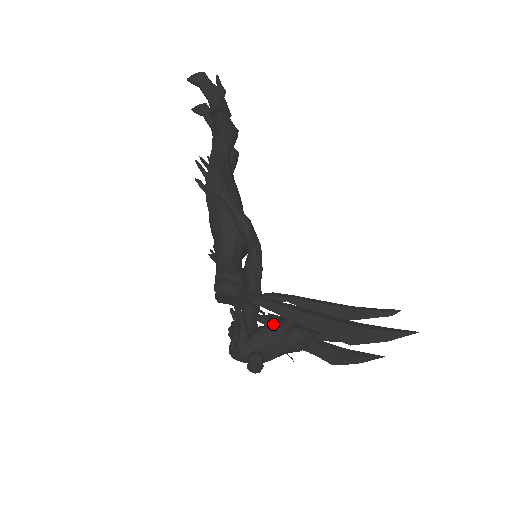
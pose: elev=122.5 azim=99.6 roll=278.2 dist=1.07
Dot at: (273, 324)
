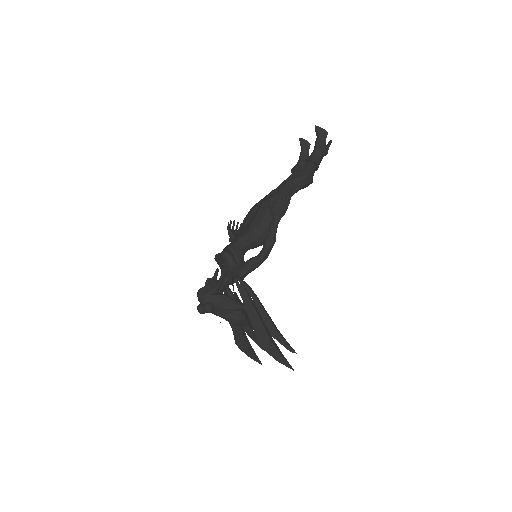
Dot at: (233, 299)
